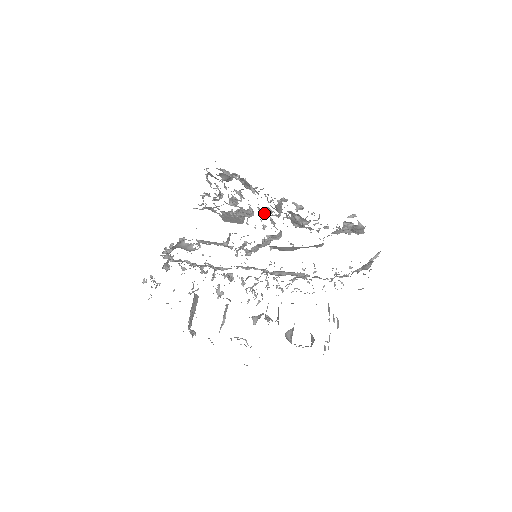
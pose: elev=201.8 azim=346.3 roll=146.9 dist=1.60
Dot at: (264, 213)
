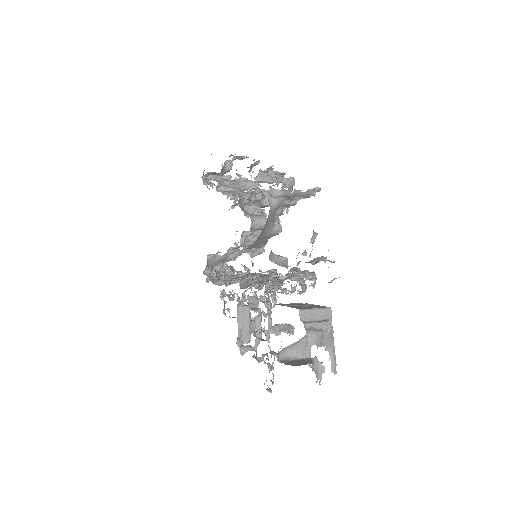
Dot at: occluded
